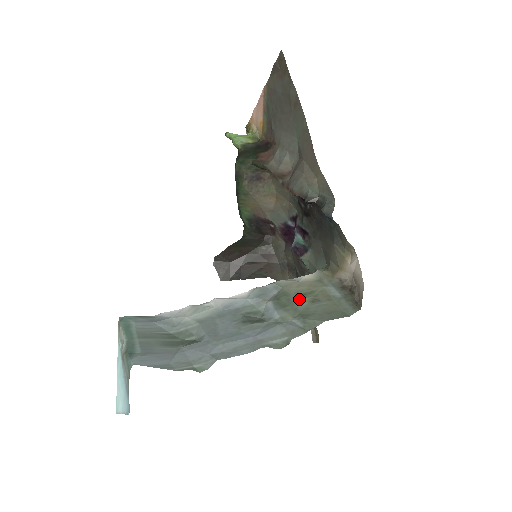
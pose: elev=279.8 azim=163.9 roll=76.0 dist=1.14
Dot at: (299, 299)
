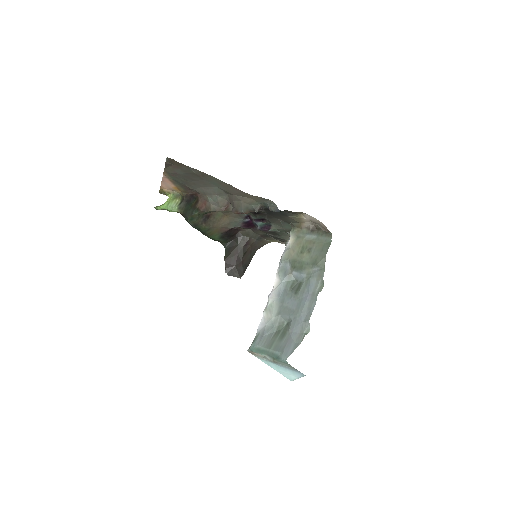
Dot at: (303, 257)
